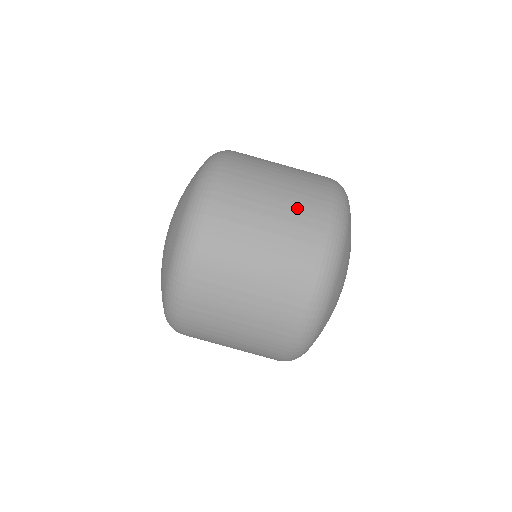
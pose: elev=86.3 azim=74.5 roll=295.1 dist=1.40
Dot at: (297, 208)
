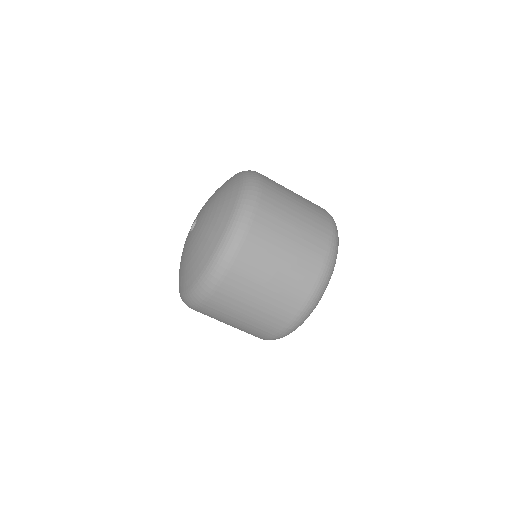
Dot at: (282, 297)
